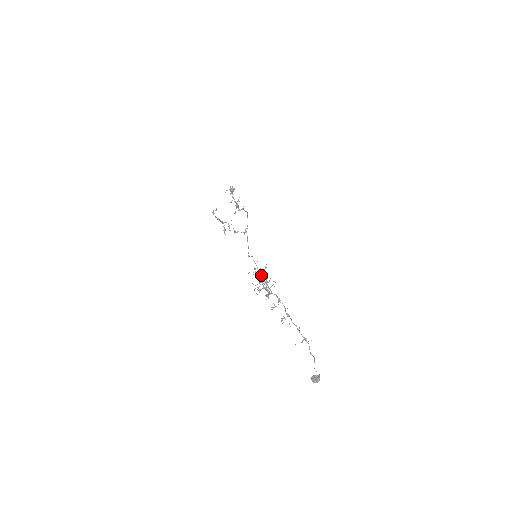
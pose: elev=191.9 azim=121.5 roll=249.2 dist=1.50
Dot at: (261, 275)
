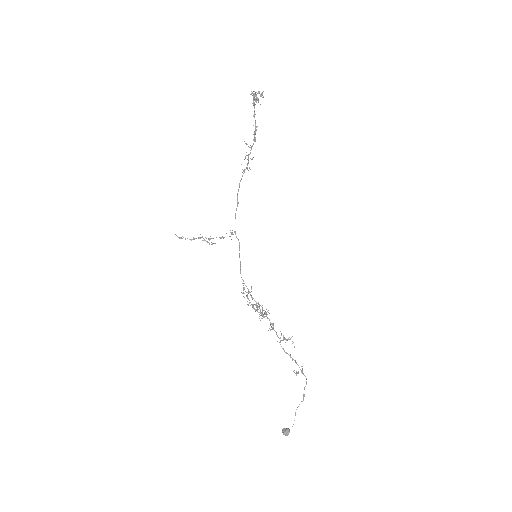
Dot at: (251, 296)
